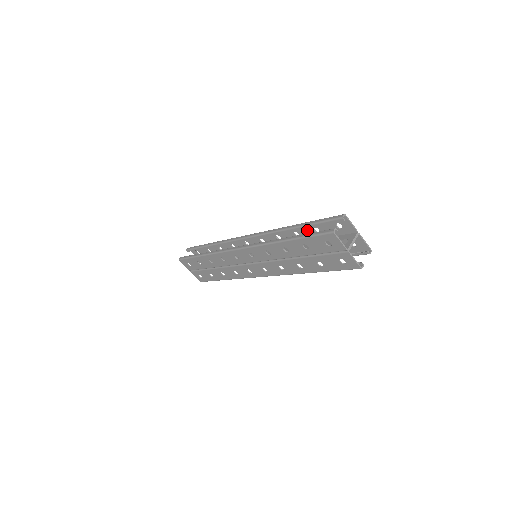
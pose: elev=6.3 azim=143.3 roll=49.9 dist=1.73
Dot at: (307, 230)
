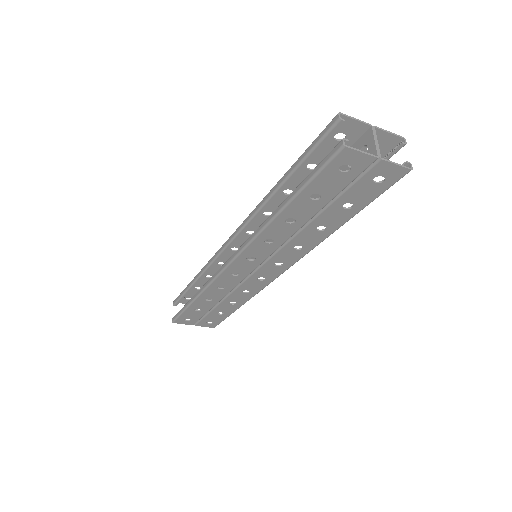
Dot at: (299, 176)
